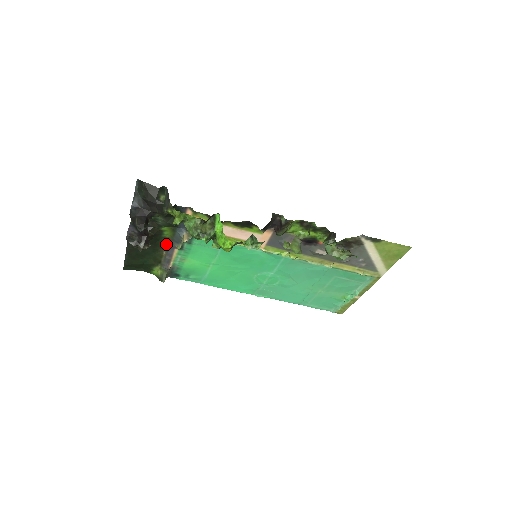
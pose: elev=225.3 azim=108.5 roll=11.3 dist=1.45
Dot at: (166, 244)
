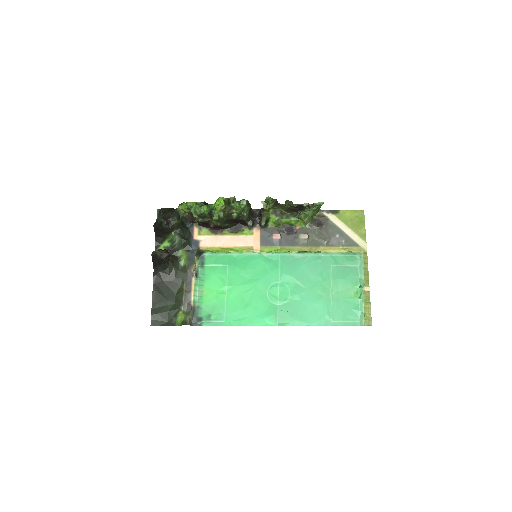
Dot at: (184, 275)
